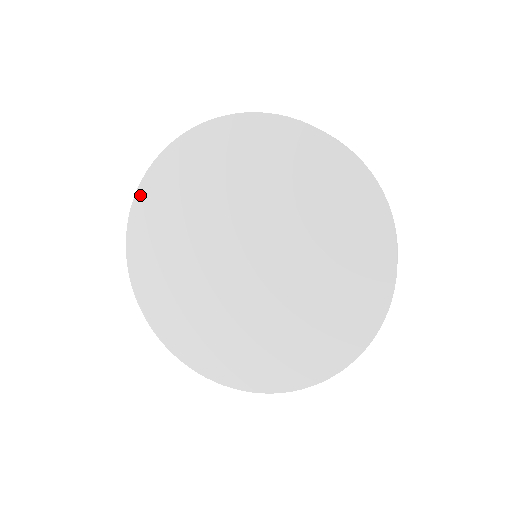
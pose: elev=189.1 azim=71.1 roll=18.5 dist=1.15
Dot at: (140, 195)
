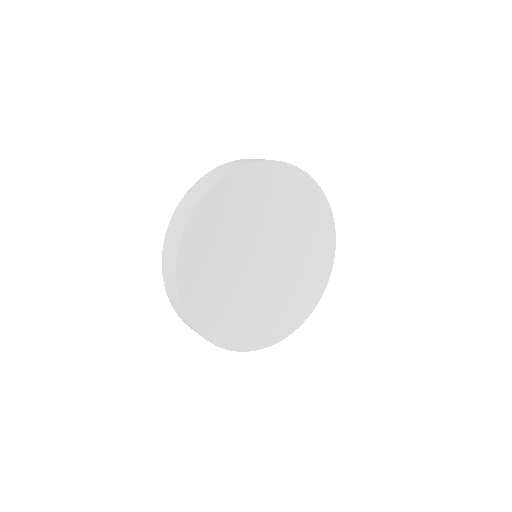
Dot at: (219, 185)
